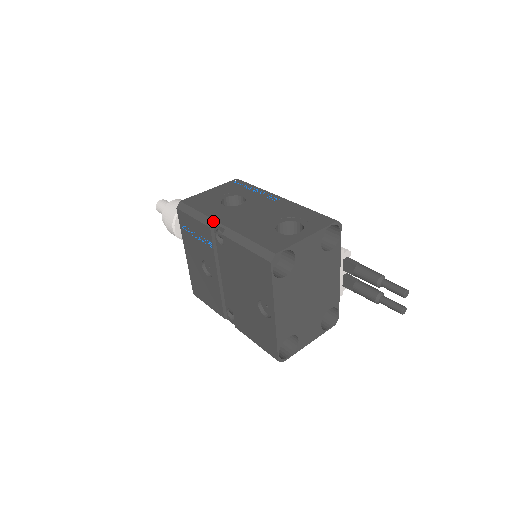
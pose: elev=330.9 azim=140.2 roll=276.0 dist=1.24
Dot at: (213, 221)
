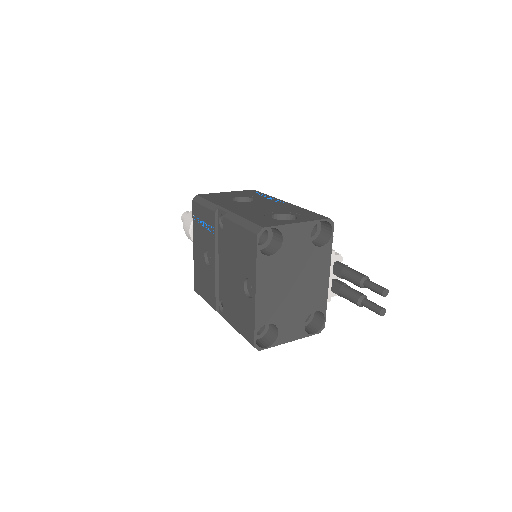
Dot at: (219, 207)
